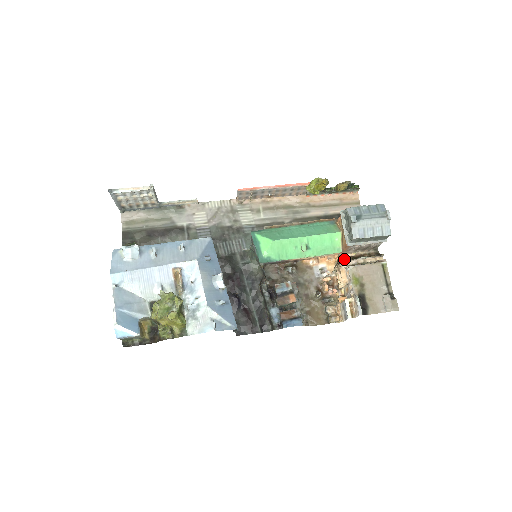
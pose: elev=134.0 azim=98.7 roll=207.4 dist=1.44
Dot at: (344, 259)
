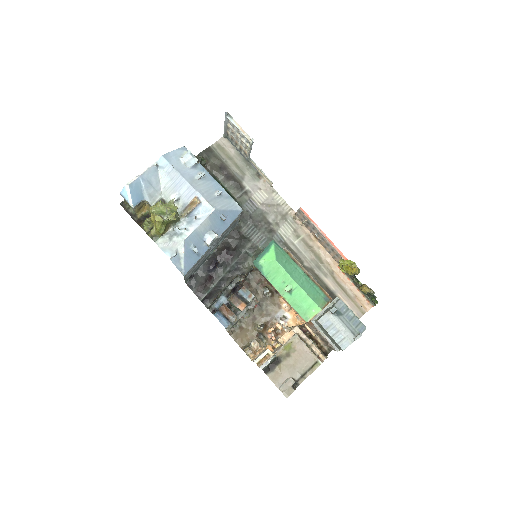
Dot at: (305, 330)
